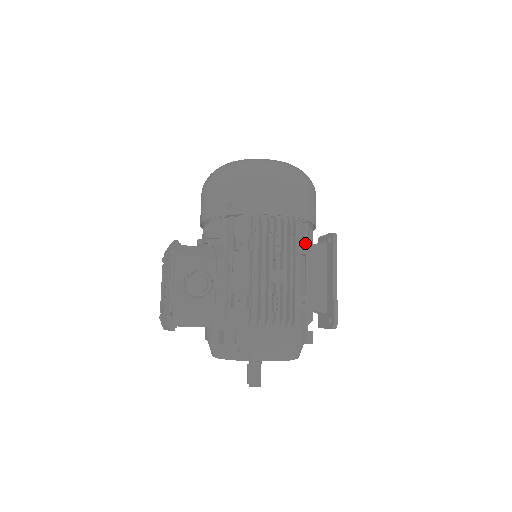
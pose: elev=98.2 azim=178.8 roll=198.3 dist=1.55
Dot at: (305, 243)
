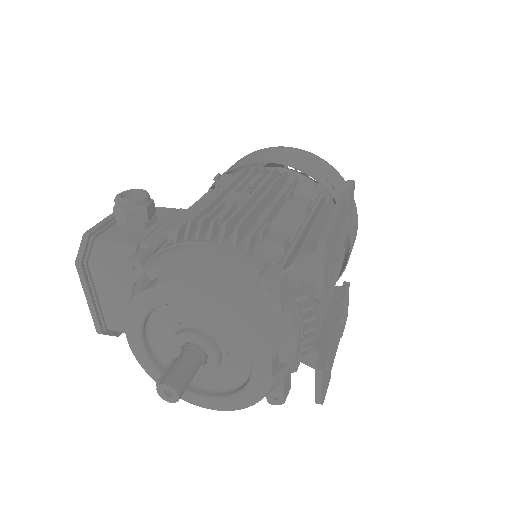
Dot at: (307, 198)
